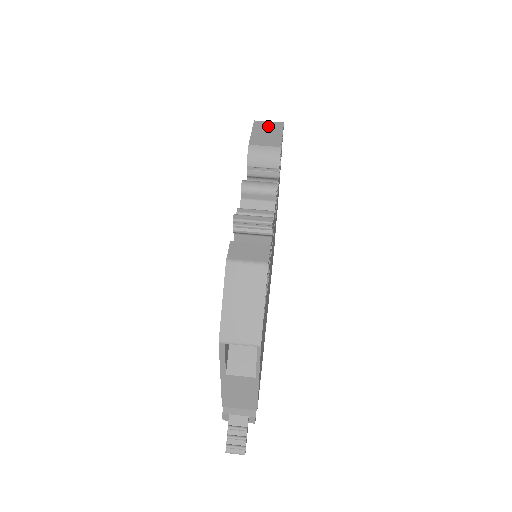
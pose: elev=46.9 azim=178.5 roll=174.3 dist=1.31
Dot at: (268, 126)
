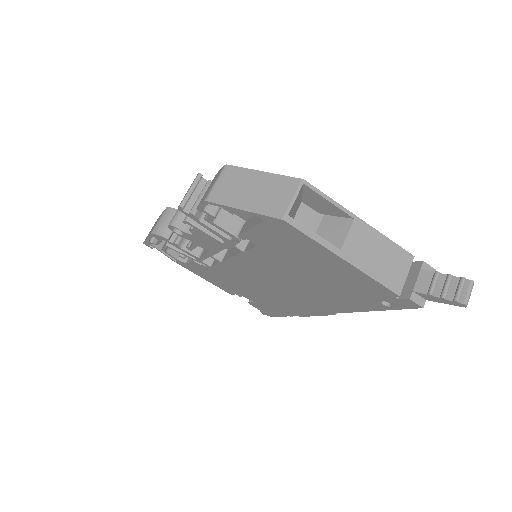
Dot at: occluded
